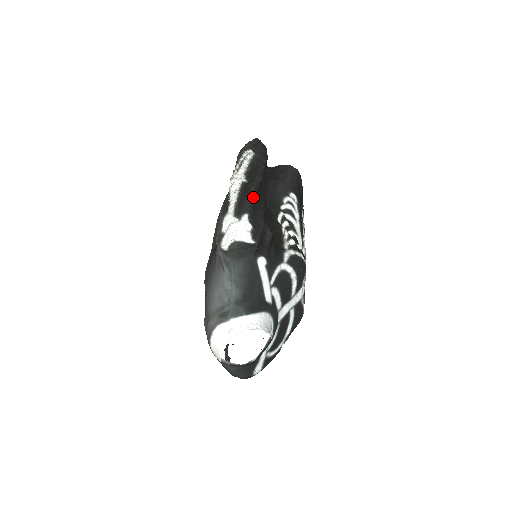
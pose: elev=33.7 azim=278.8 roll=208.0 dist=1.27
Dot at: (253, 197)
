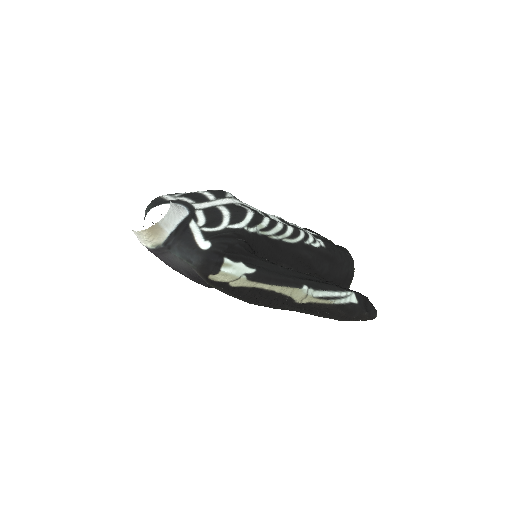
Dot at: occluded
